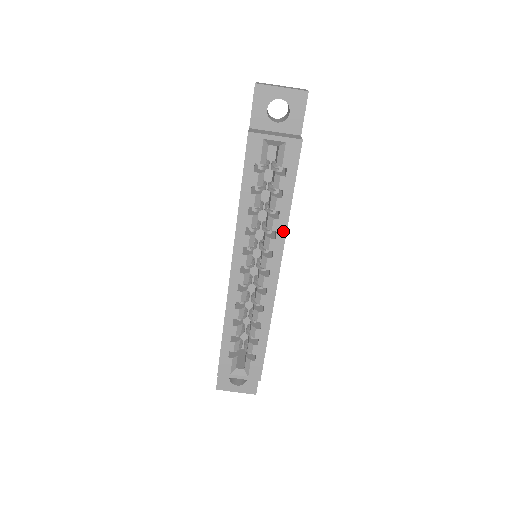
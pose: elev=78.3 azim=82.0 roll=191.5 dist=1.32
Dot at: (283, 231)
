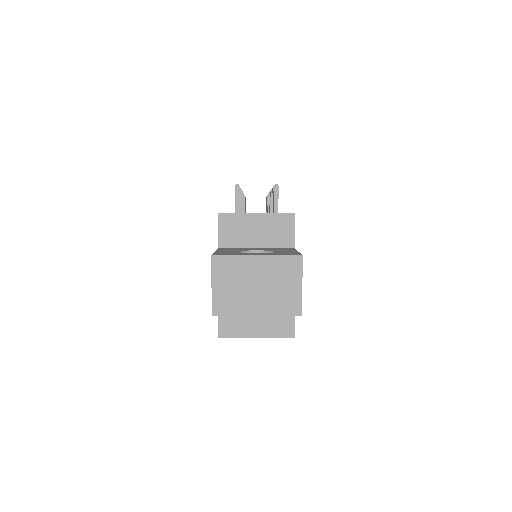
Dot at: occluded
